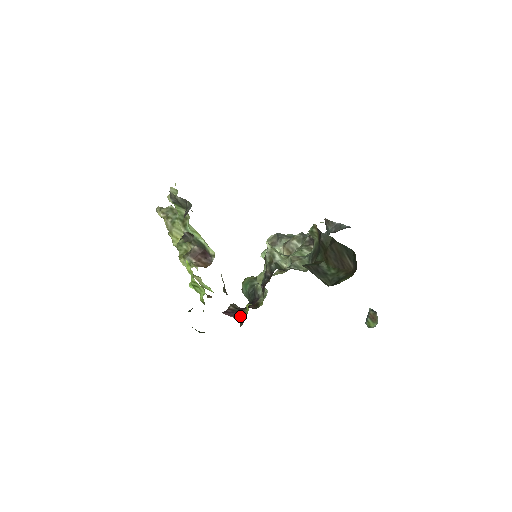
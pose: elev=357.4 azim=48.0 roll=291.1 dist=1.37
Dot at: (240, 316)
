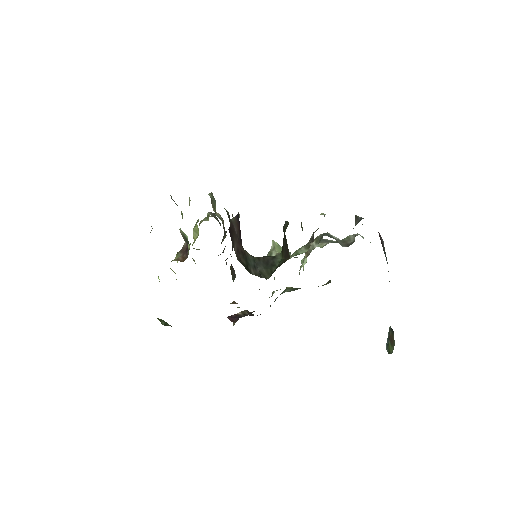
Dot at: occluded
